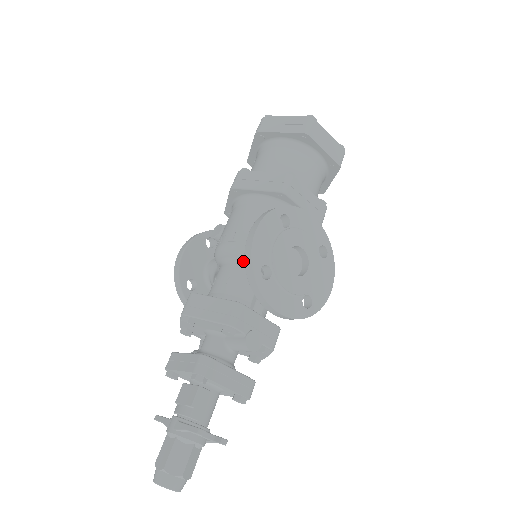
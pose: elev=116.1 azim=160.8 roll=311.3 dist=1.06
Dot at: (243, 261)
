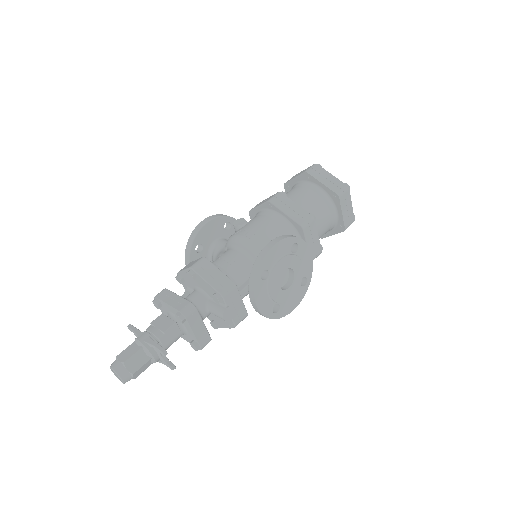
Dot at: (249, 256)
